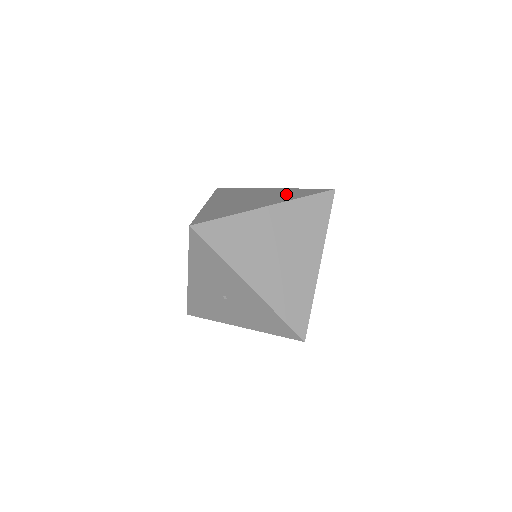
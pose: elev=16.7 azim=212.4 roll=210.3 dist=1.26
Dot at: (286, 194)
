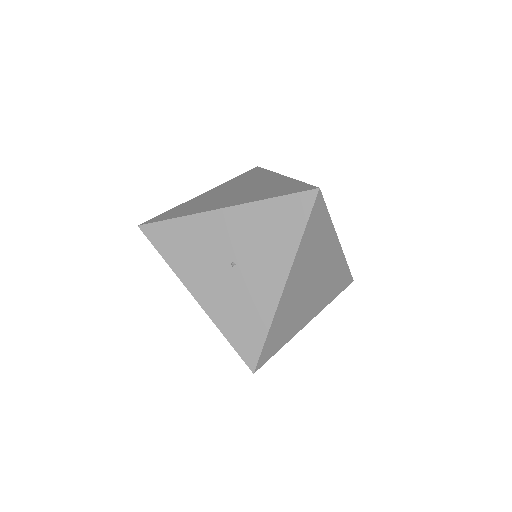
Dot at: occluded
